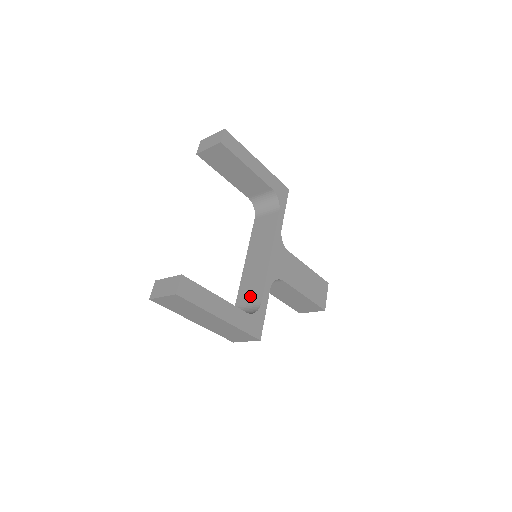
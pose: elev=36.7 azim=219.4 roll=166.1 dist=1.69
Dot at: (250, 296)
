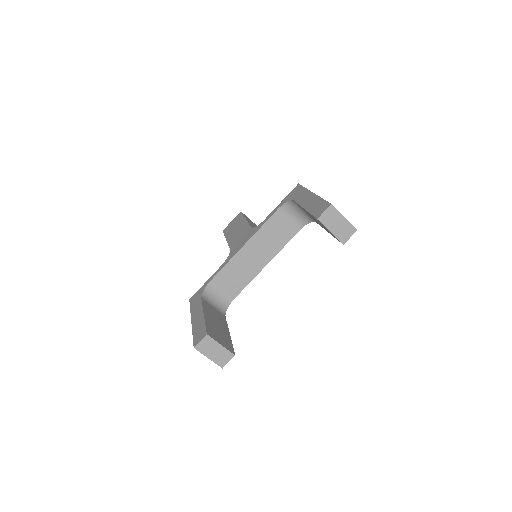
Dot at: (229, 285)
